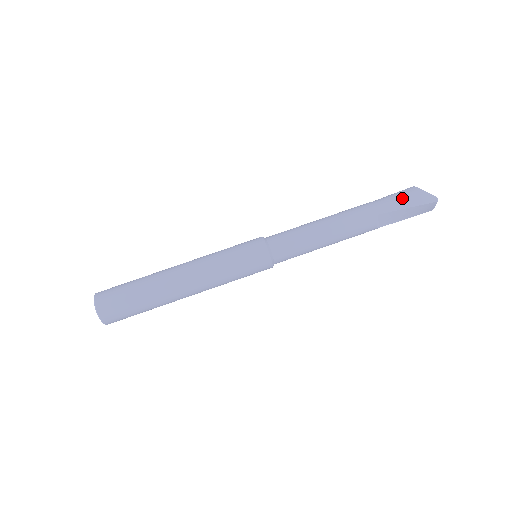
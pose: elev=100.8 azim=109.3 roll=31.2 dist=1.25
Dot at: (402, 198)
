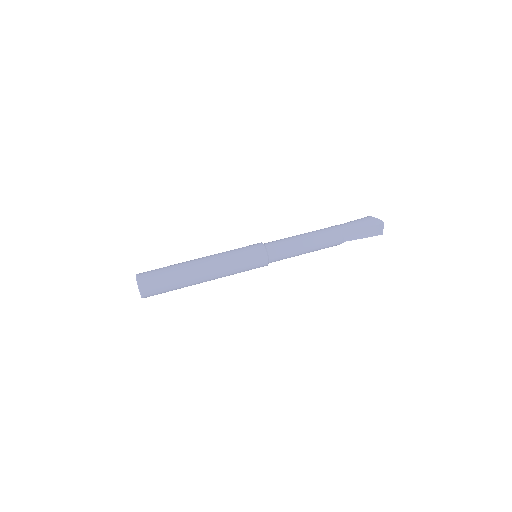
Dot at: (358, 221)
